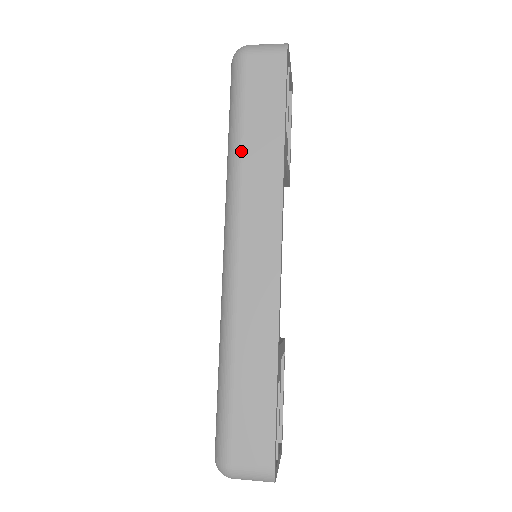
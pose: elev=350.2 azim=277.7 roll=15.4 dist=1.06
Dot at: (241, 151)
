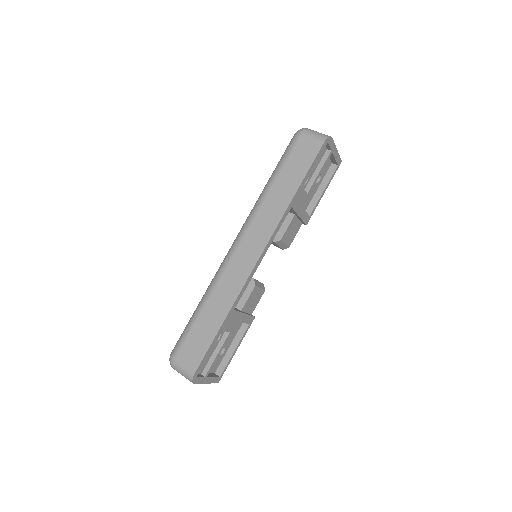
Dot at: (269, 189)
